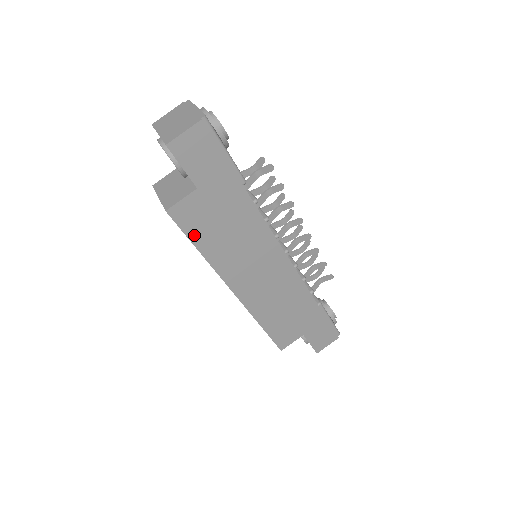
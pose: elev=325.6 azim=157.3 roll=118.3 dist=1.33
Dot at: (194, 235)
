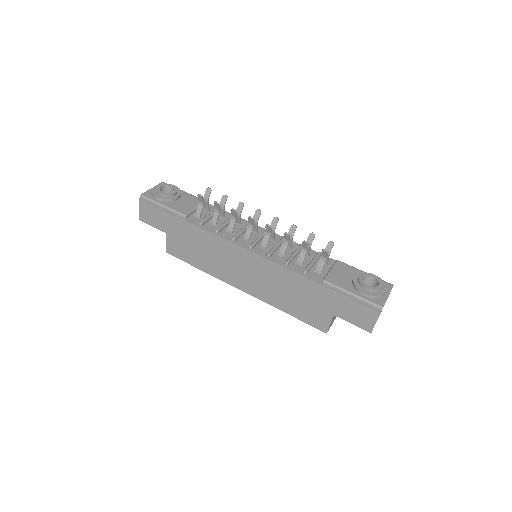
Dot at: (188, 260)
